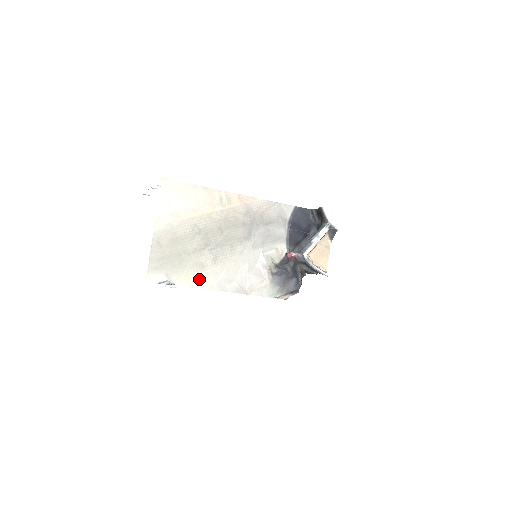
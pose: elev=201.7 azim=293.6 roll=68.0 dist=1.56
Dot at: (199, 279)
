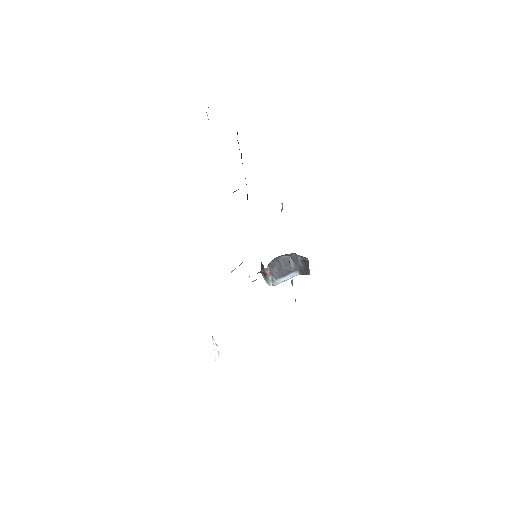
Dot at: occluded
